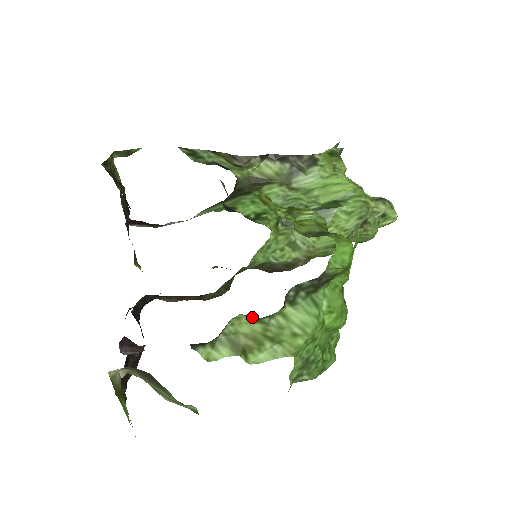
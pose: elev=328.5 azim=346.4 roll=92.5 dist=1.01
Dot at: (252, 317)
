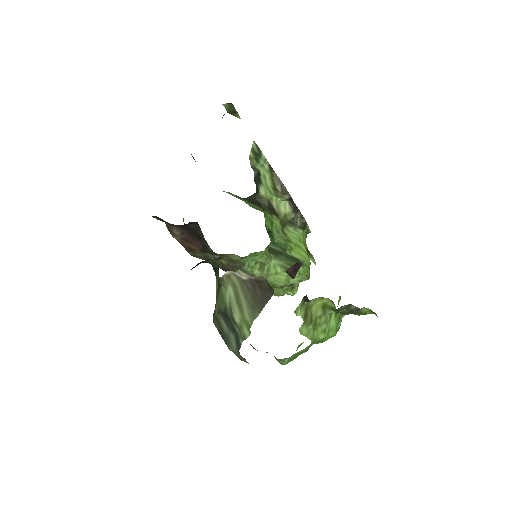
Dot at: (329, 305)
